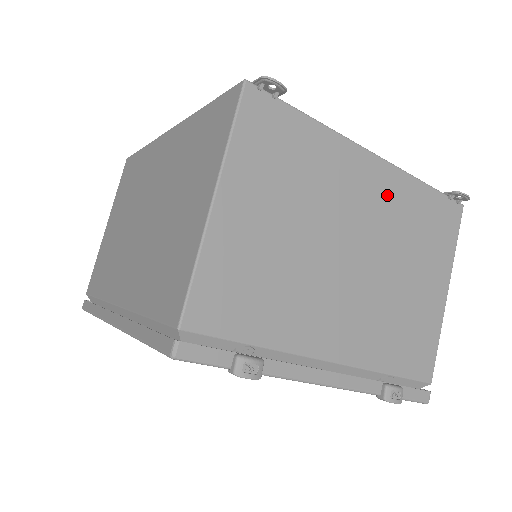
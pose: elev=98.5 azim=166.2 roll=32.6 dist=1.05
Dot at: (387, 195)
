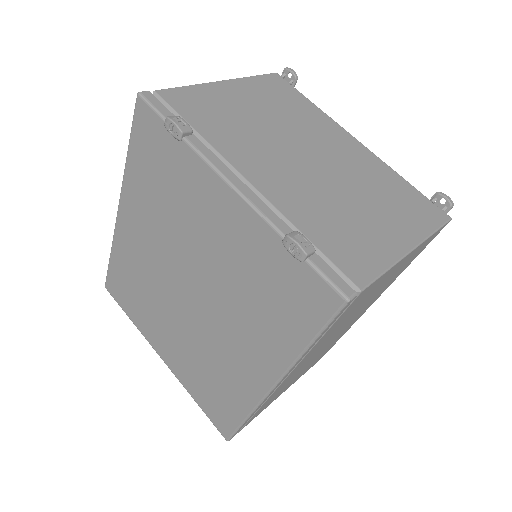
Dot at: (360, 159)
